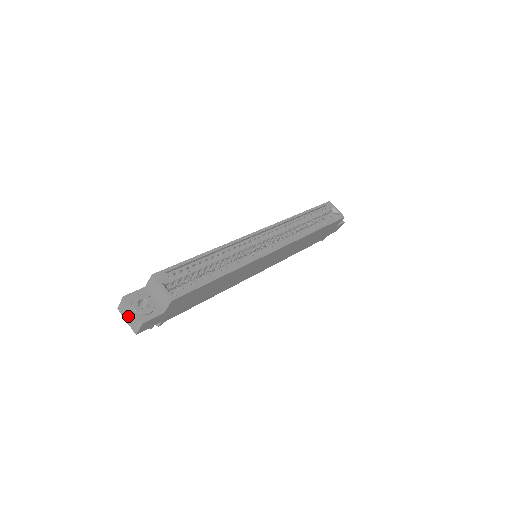
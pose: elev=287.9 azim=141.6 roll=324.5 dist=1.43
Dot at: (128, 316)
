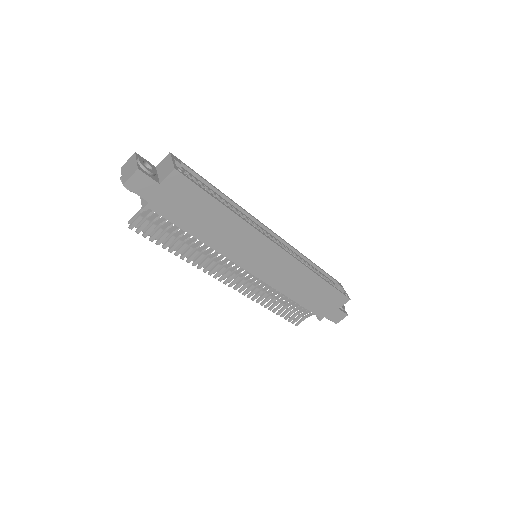
Dot at: (127, 169)
